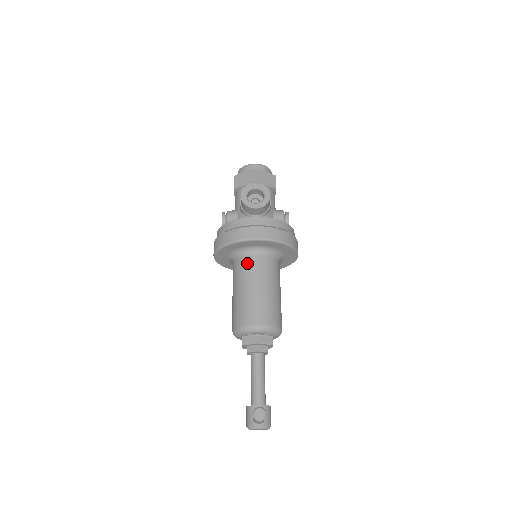
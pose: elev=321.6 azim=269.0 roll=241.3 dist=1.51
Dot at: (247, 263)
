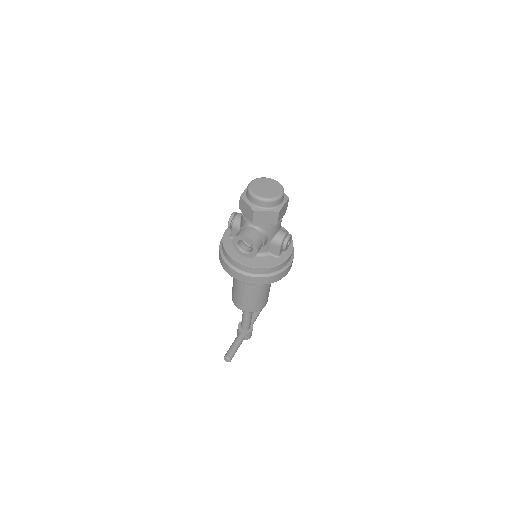
Dot at: occluded
